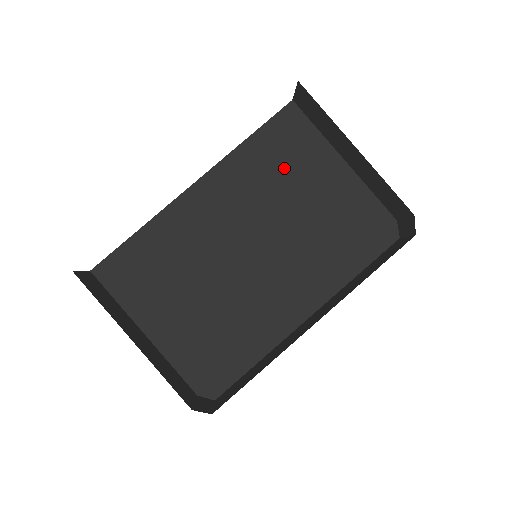
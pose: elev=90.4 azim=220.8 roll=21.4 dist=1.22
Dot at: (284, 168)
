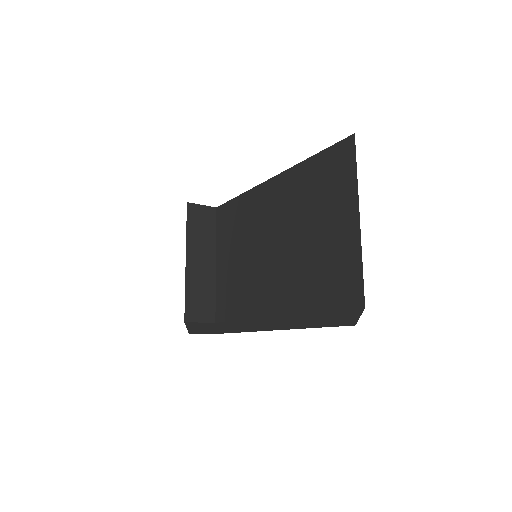
Dot at: (319, 197)
